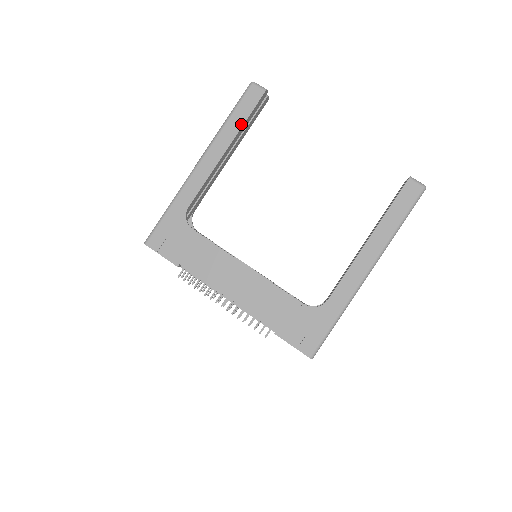
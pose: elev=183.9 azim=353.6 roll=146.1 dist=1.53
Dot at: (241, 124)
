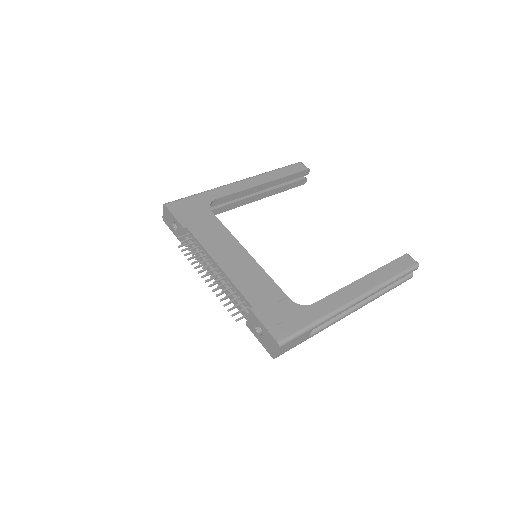
Dot at: (283, 176)
